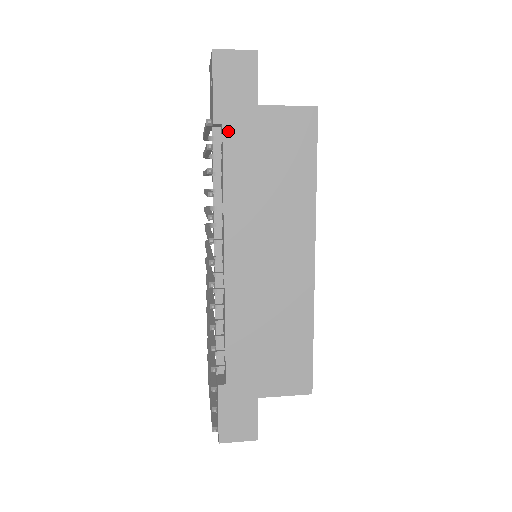
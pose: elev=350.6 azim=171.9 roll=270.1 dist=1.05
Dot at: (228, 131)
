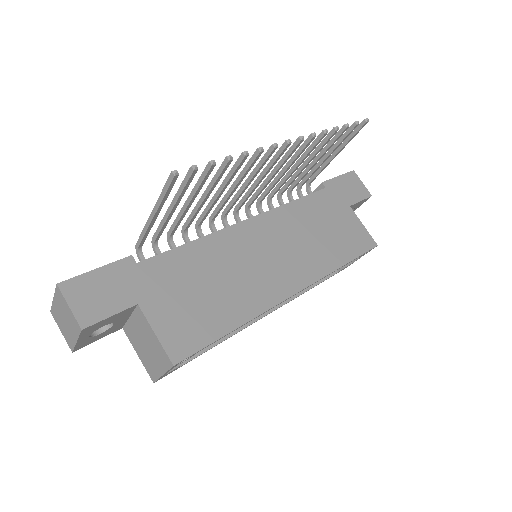
Dot at: (325, 193)
